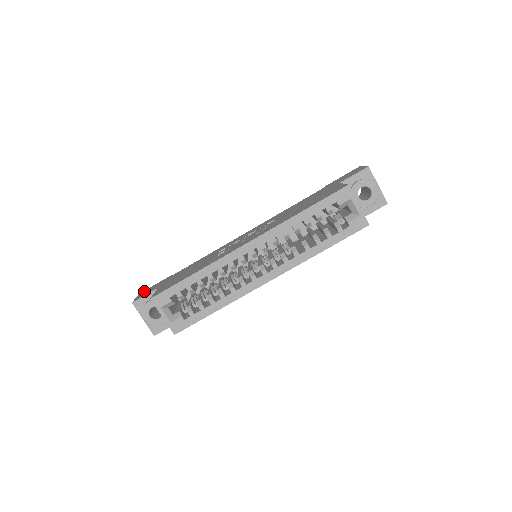
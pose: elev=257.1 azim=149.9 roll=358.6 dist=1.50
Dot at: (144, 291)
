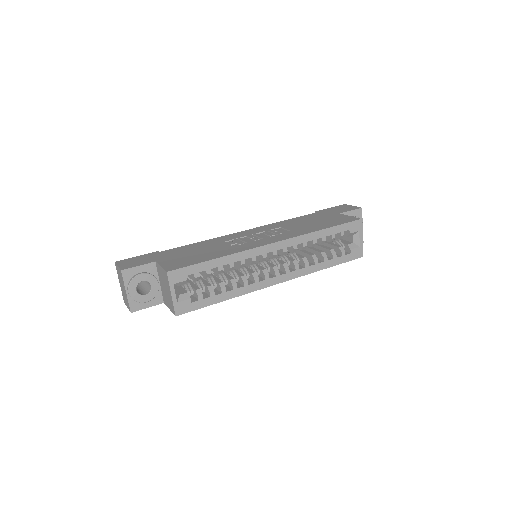
Dot at: (125, 260)
